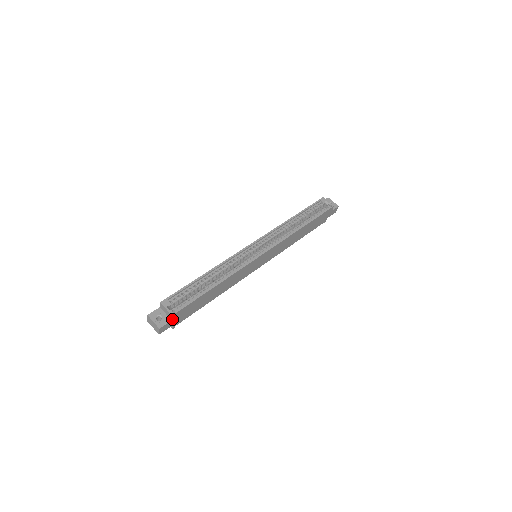
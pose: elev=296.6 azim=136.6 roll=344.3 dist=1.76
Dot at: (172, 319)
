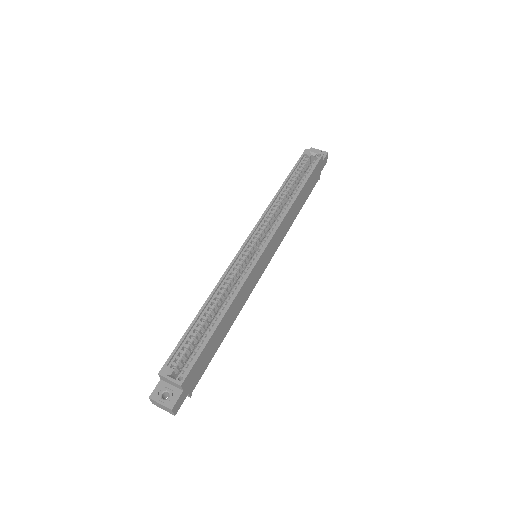
Dot at: (183, 389)
